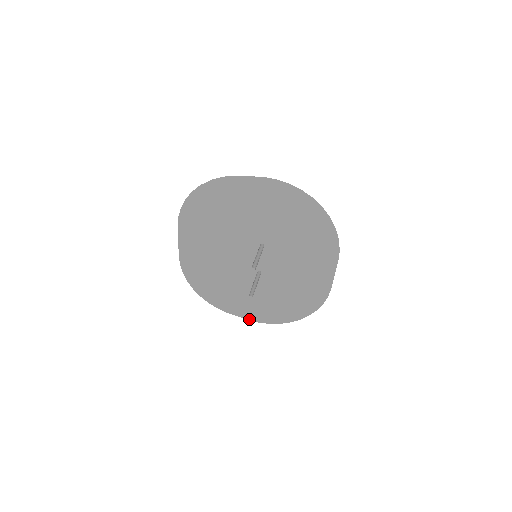
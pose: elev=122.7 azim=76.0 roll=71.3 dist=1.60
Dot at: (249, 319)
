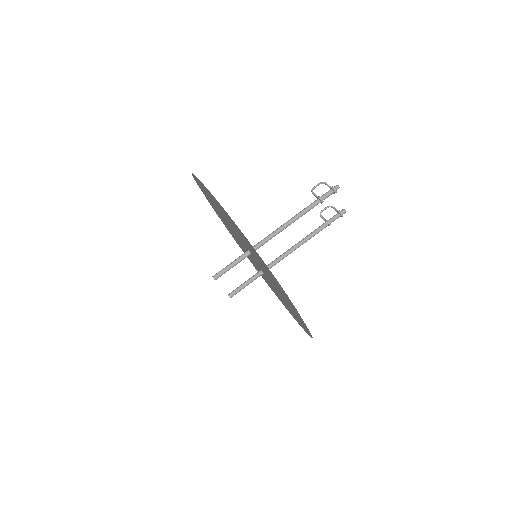
Dot at: occluded
